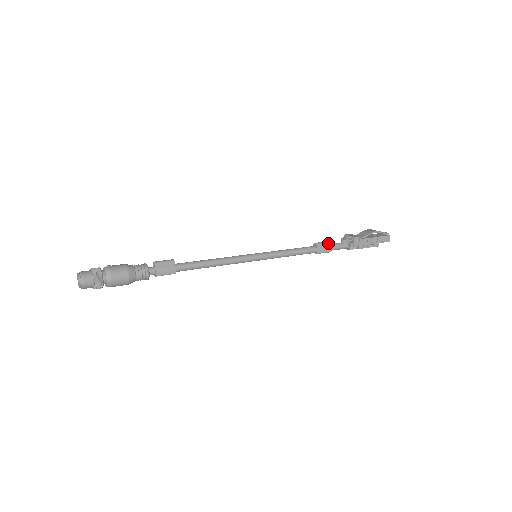
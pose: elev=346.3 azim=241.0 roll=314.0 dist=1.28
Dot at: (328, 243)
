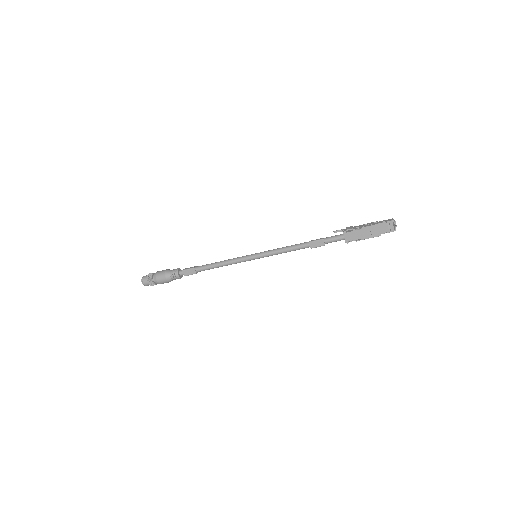
Dot at: occluded
